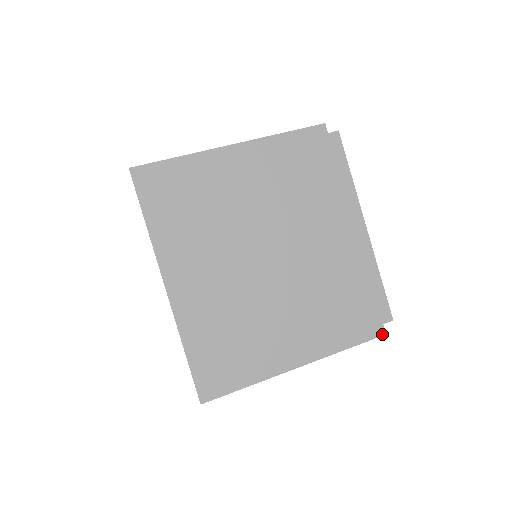
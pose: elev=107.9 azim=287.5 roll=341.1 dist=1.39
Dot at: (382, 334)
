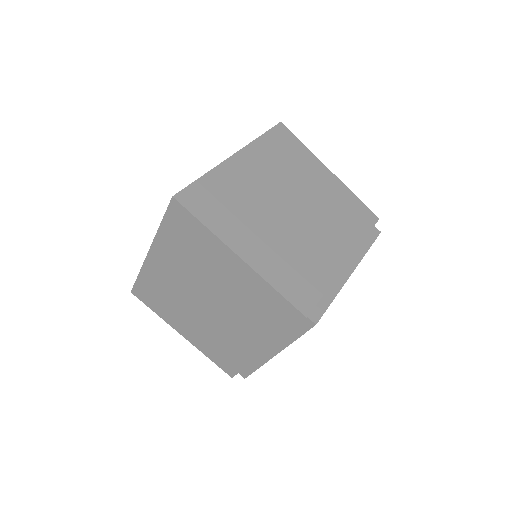
Dot at: (230, 376)
